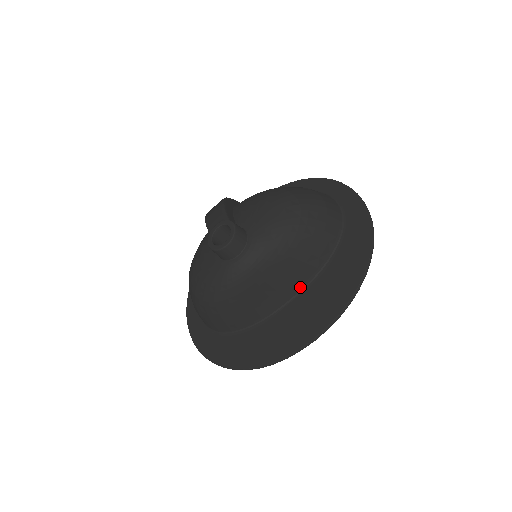
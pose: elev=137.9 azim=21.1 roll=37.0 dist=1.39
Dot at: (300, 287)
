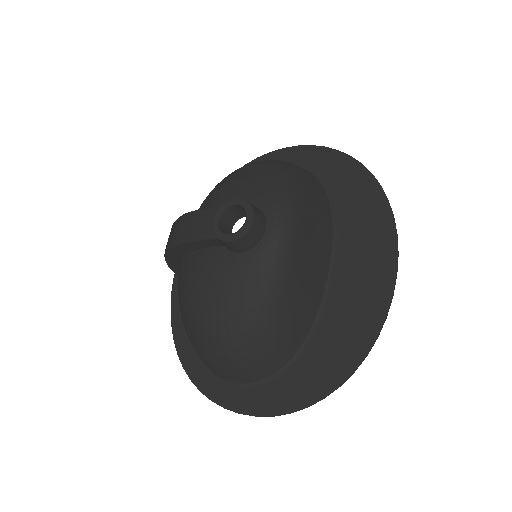
Dot at: (329, 247)
